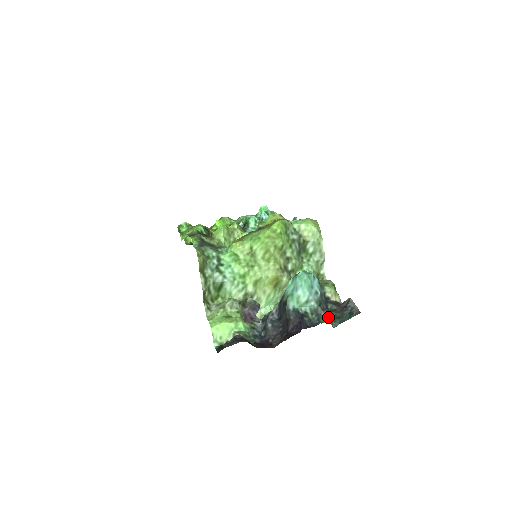
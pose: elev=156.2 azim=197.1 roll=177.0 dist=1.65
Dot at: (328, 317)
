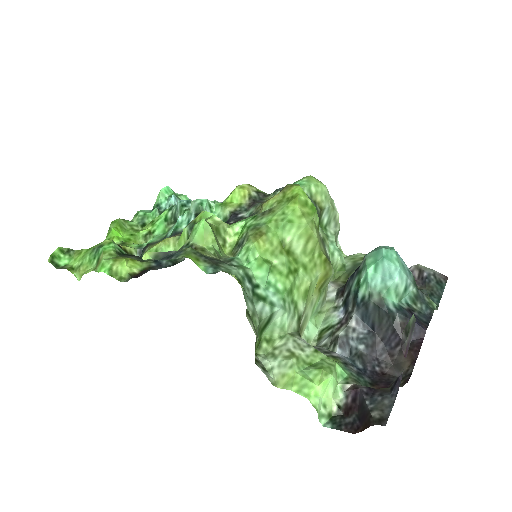
Dot at: (429, 299)
